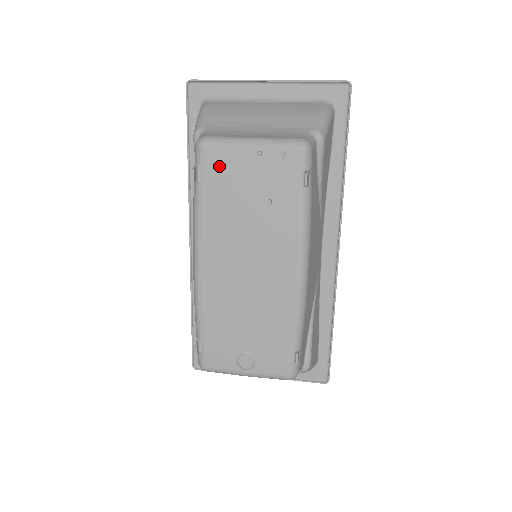
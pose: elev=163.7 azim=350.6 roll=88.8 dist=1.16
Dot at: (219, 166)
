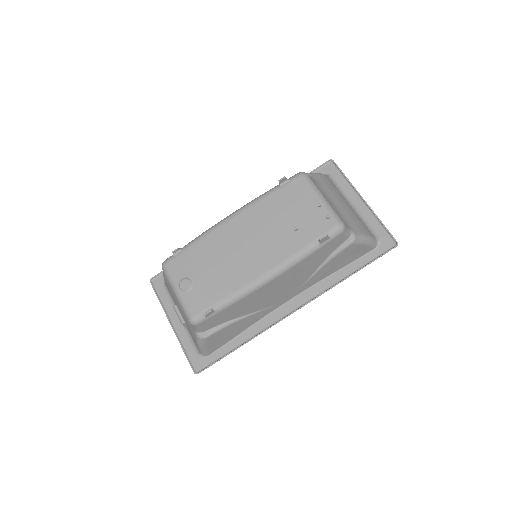
Dot at: (297, 190)
